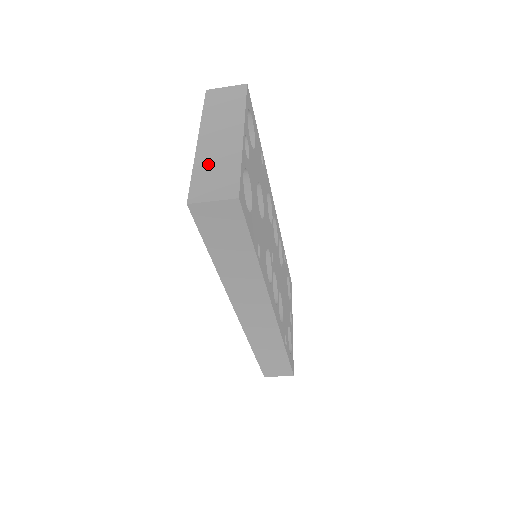
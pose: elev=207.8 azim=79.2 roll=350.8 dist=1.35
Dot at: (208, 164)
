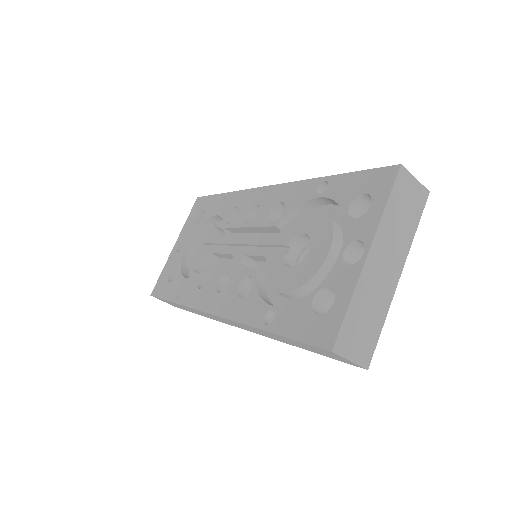
Dot at: (364, 302)
